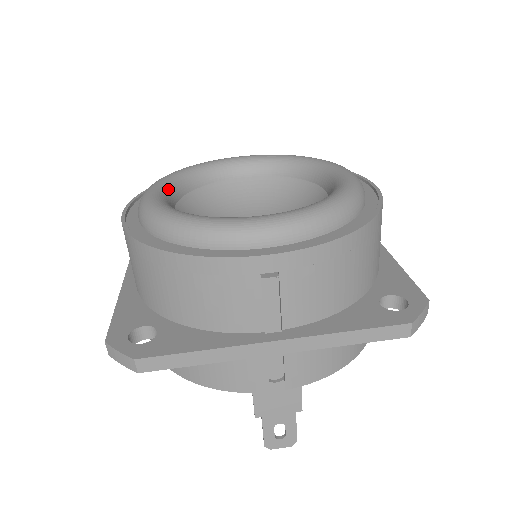
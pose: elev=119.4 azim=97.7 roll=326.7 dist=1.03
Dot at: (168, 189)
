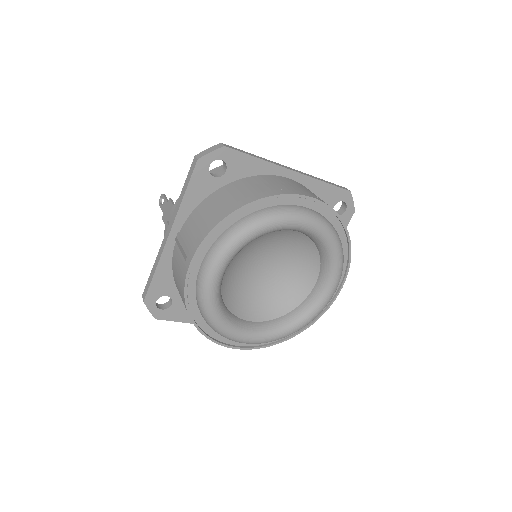
Dot at: (244, 329)
